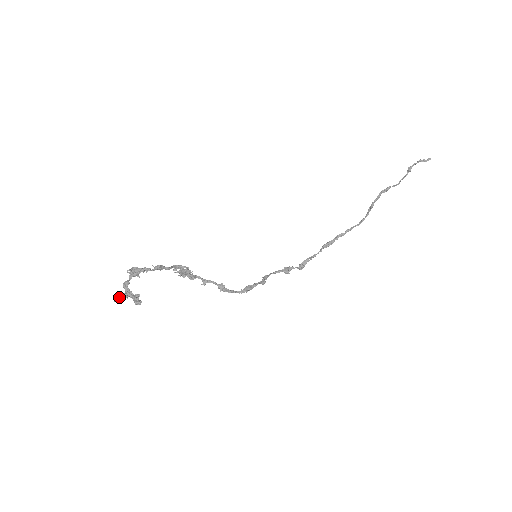
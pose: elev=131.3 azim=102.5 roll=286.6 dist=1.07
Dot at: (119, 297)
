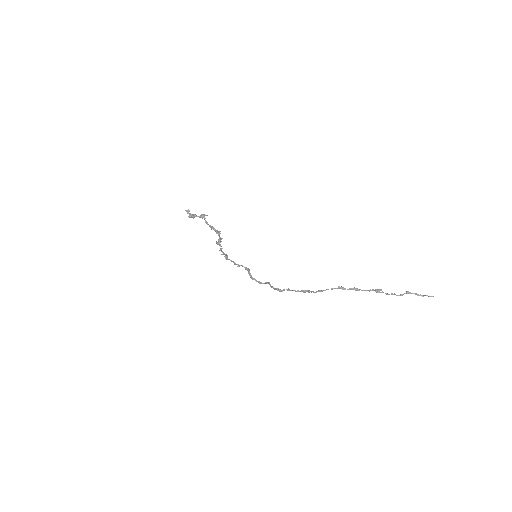
Dot at: (188, 212)
